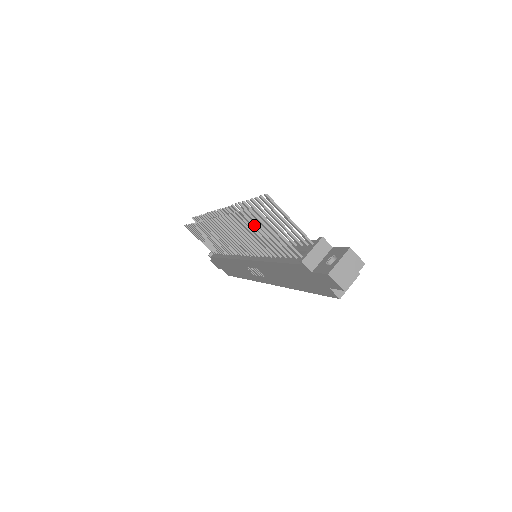
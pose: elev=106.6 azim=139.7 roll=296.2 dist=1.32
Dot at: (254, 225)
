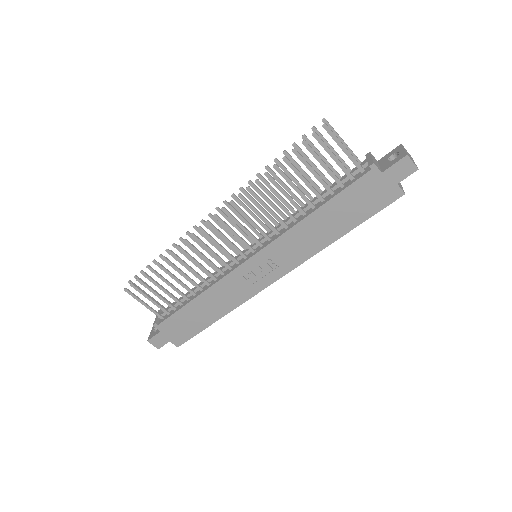
Dot at: (307, 162)
